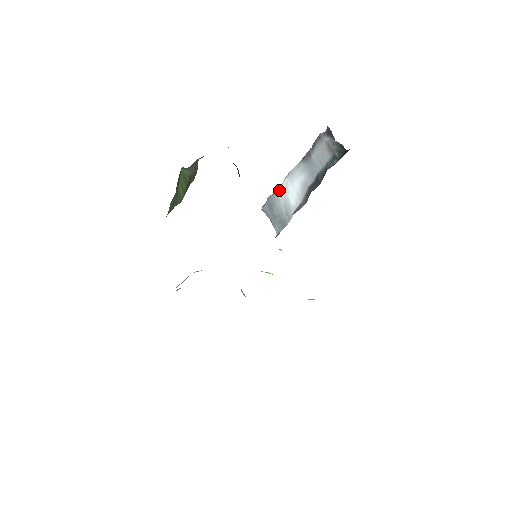
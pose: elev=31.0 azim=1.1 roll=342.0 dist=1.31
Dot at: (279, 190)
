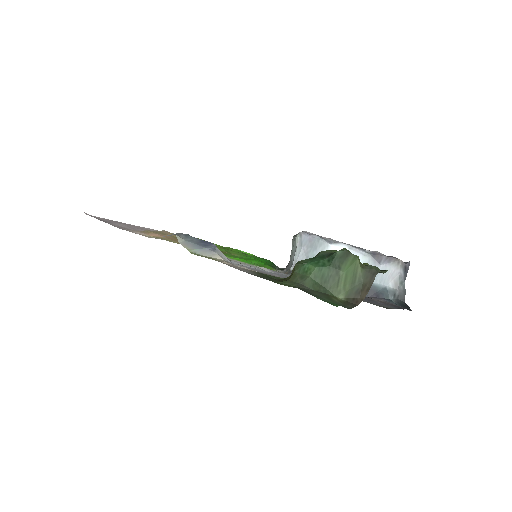
Dot at: (332, 246)
